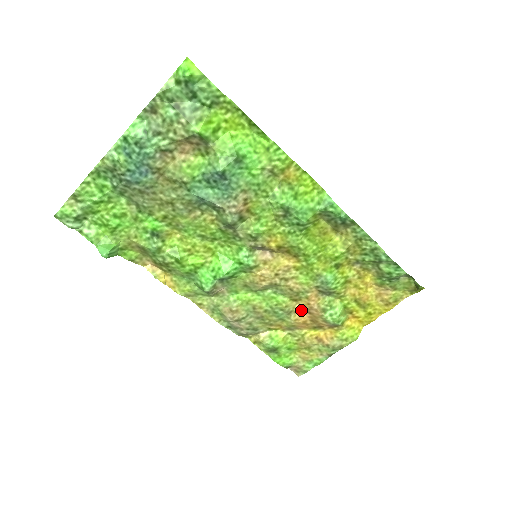
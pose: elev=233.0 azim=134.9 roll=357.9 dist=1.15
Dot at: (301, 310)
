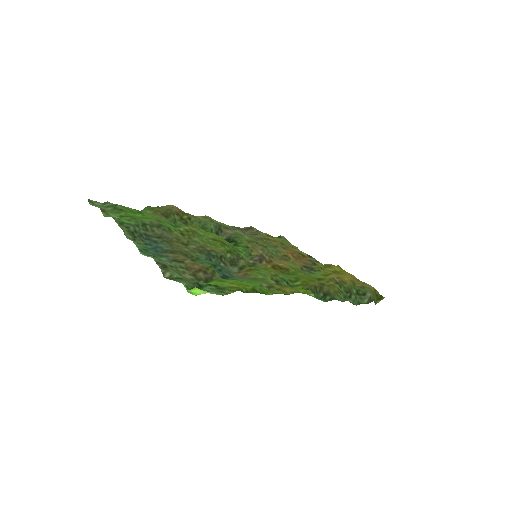
Dot at: (291, 254)
